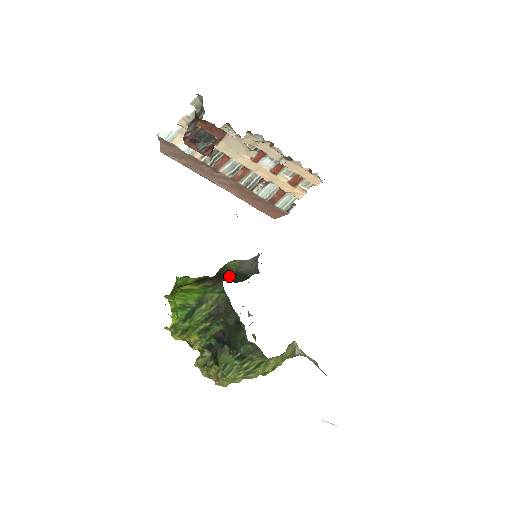
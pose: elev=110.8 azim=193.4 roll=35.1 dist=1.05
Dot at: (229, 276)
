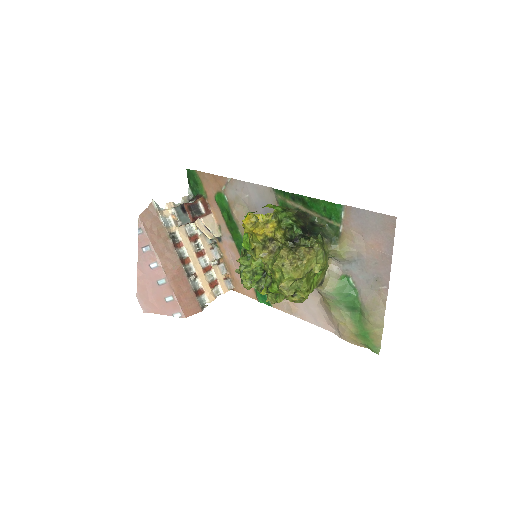
Dot at: occluded
